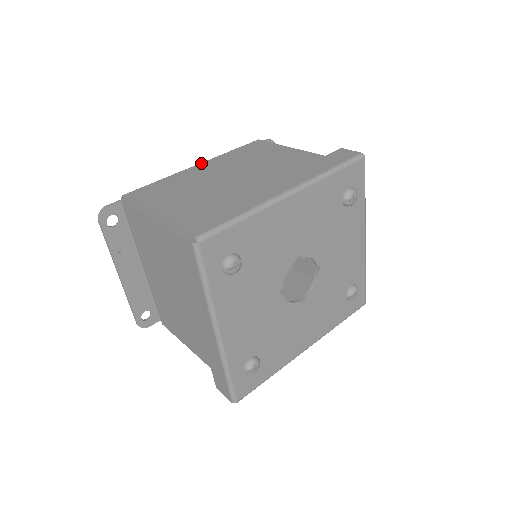
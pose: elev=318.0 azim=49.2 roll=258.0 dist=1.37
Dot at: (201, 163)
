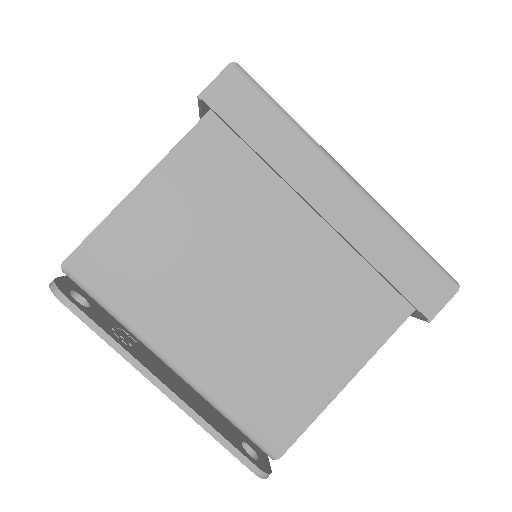
Dot at: occluded
